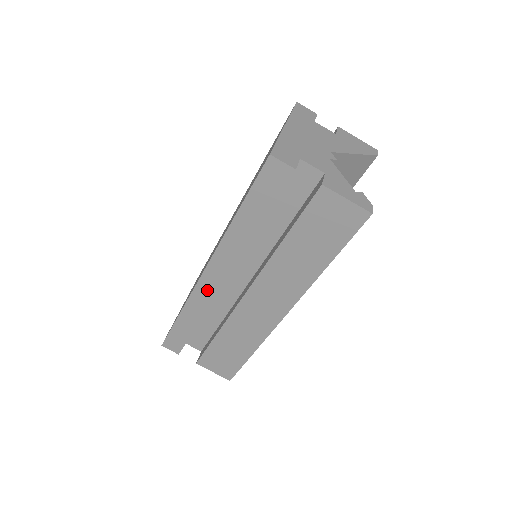
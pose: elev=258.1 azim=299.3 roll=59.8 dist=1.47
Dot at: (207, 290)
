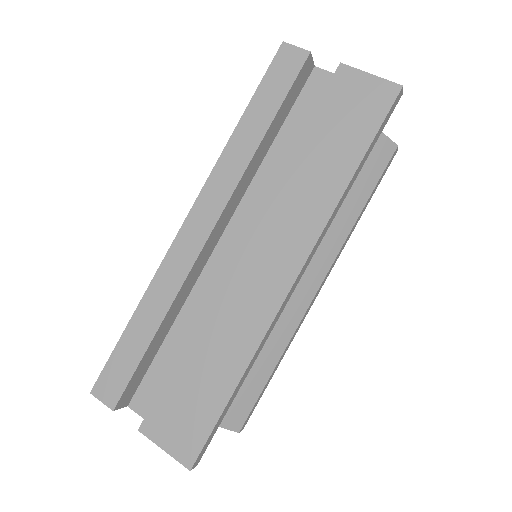
Dot at: (184, 253)
